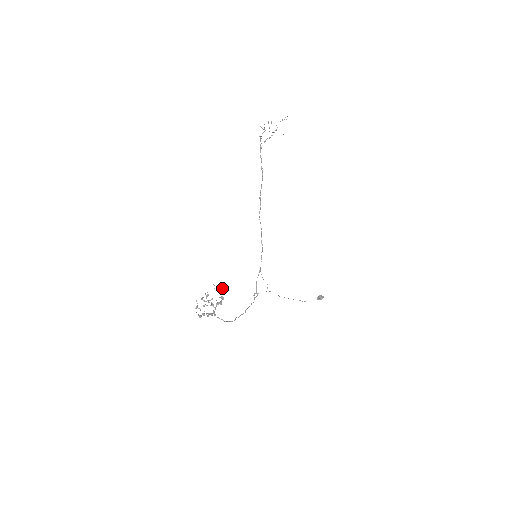
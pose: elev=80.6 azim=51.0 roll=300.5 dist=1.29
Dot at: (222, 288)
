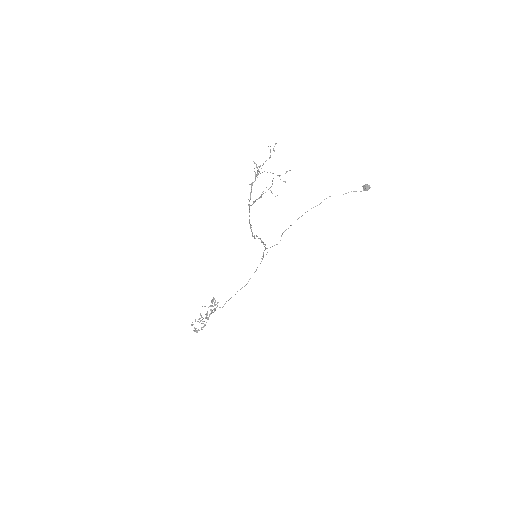
Dot at: occluded
